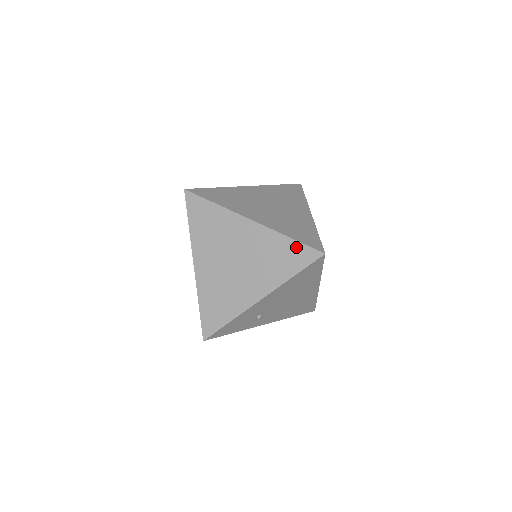
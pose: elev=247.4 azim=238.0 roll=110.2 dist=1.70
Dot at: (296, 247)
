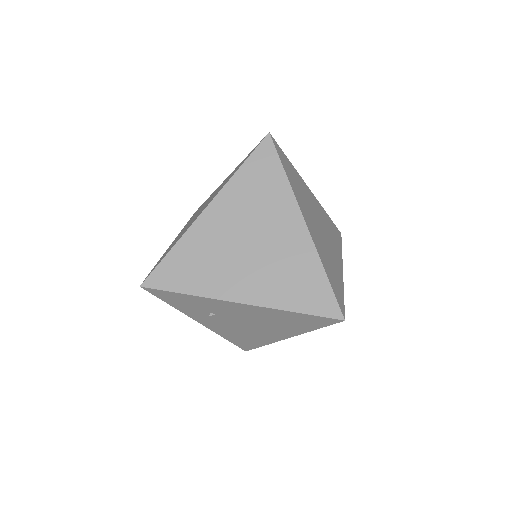
Dot at: (324, 288)
